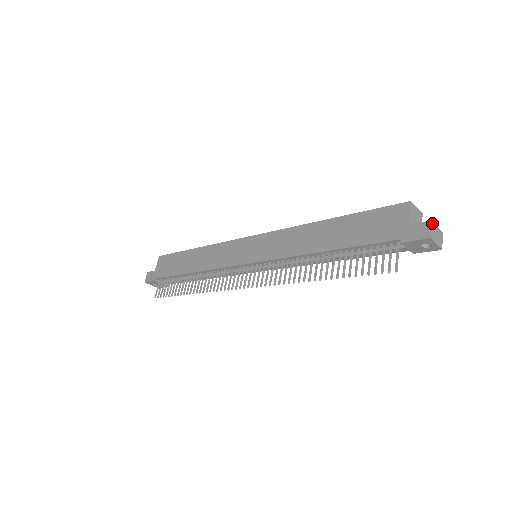
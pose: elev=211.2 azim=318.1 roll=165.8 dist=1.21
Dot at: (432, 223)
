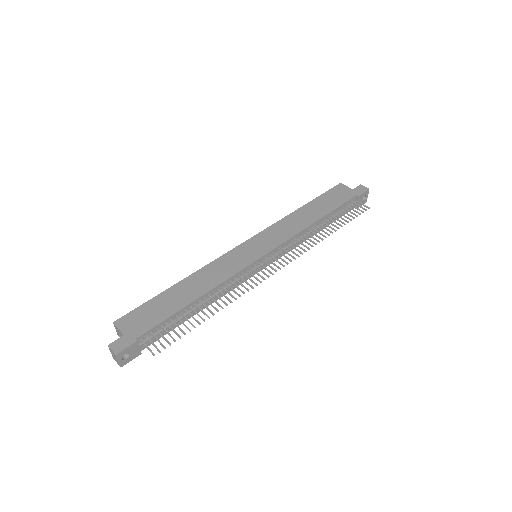
Dot at: (361, 186)
